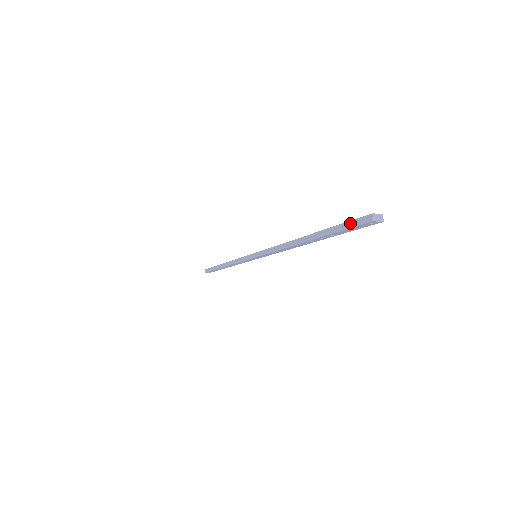
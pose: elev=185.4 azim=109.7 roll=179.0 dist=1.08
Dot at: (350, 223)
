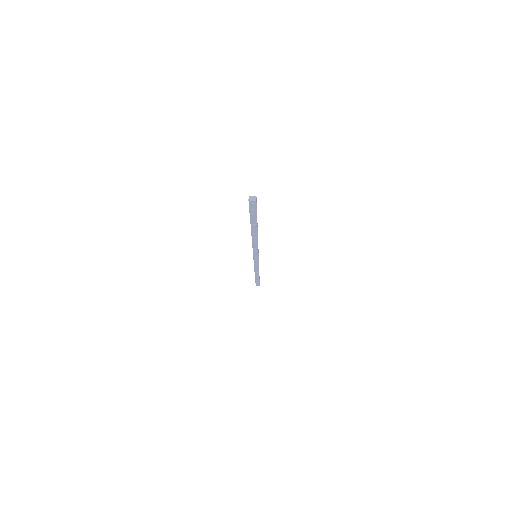
Dot at: (249, 207)
